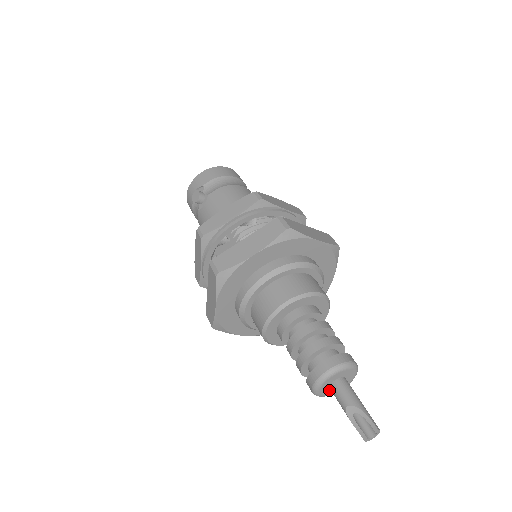
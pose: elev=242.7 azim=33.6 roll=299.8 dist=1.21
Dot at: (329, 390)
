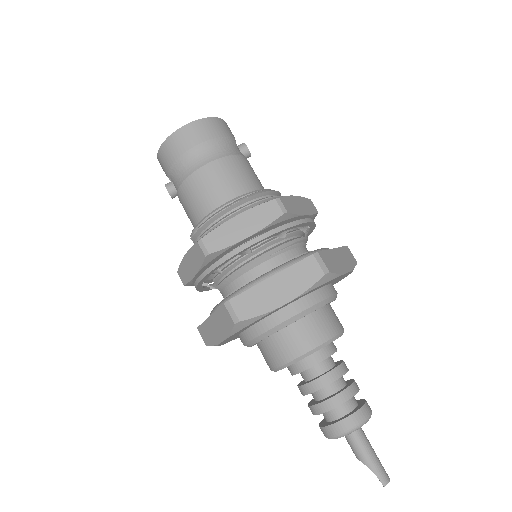
Dot at: occluded
